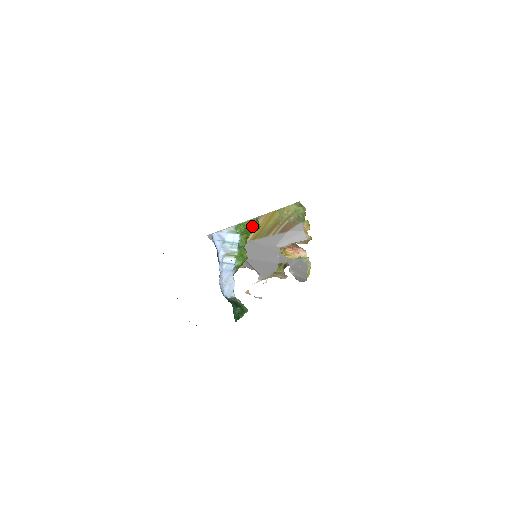
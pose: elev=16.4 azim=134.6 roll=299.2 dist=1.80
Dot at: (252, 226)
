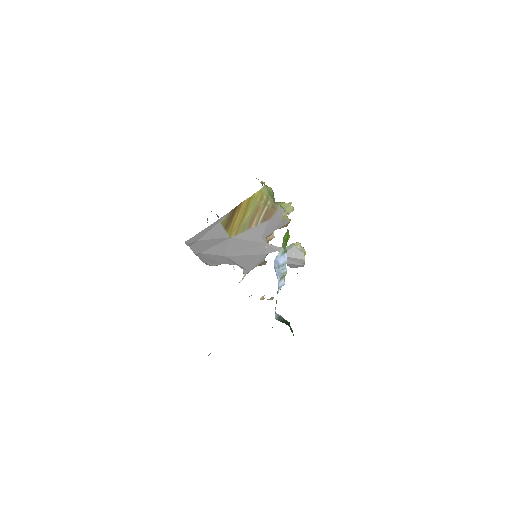
Dot at: (287, 237)
